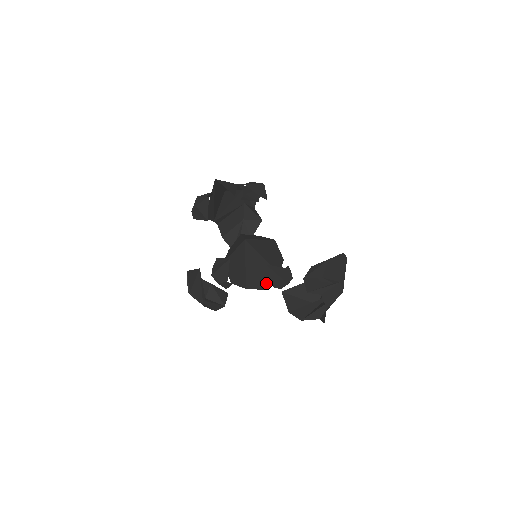
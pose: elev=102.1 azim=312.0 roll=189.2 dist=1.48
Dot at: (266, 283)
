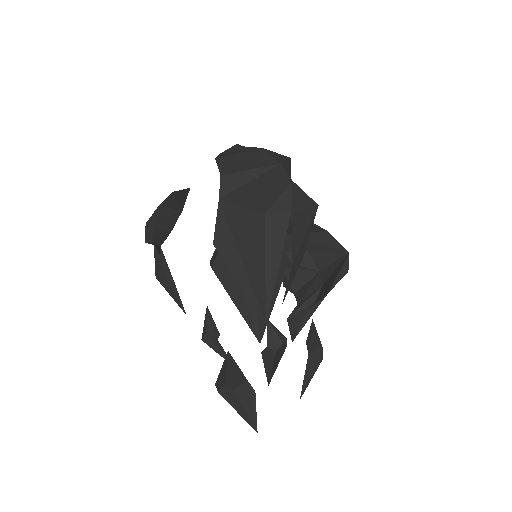
Dot at: occluded
